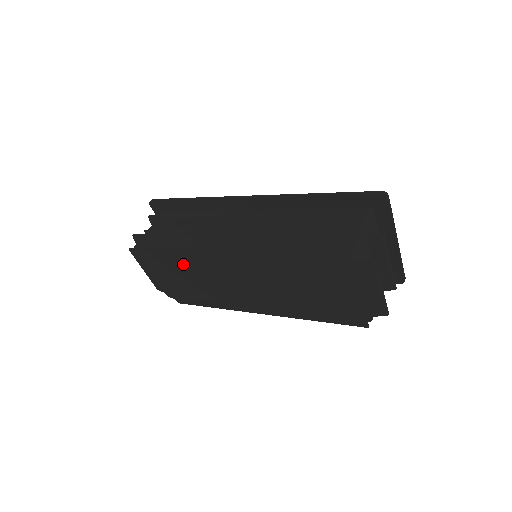
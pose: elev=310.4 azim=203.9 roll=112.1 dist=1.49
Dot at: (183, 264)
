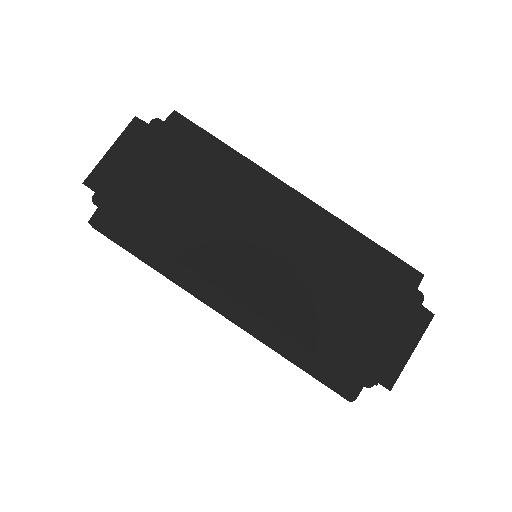
Dot at: (202, 181)
